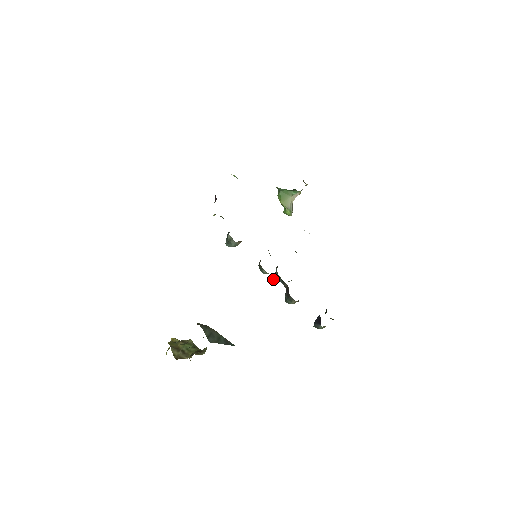
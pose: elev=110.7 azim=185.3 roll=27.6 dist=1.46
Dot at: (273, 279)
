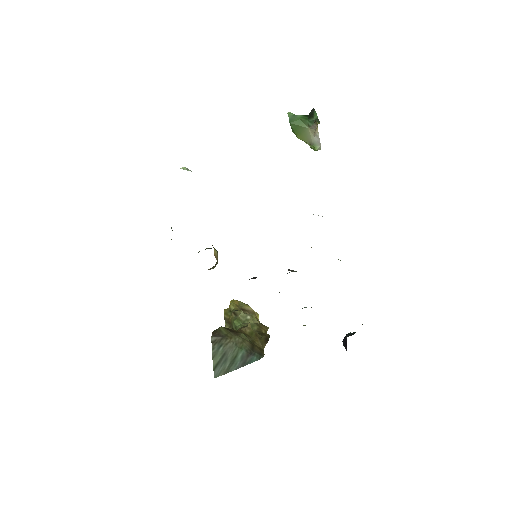
Dot at: occluded
